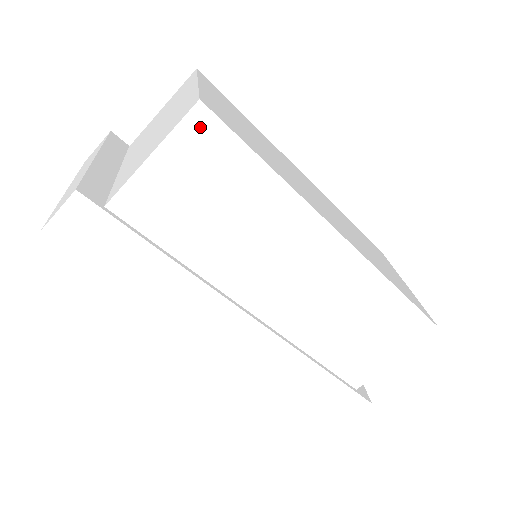
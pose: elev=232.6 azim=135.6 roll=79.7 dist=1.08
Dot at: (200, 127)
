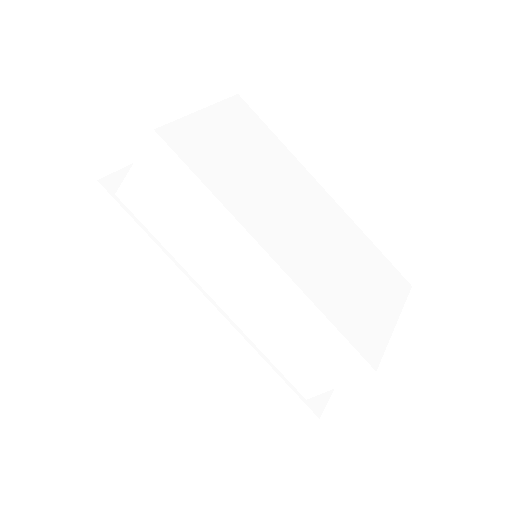
Dot at: (157, 149)
